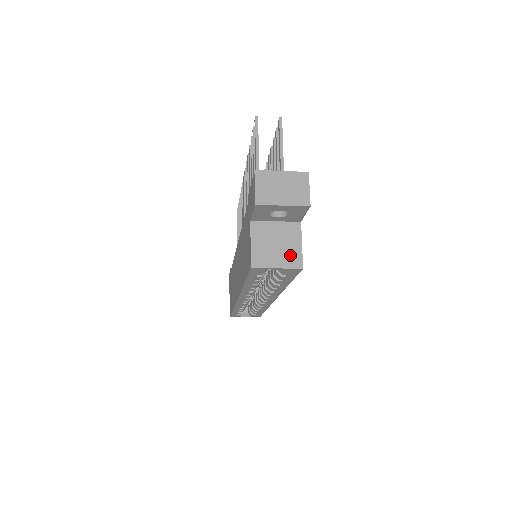
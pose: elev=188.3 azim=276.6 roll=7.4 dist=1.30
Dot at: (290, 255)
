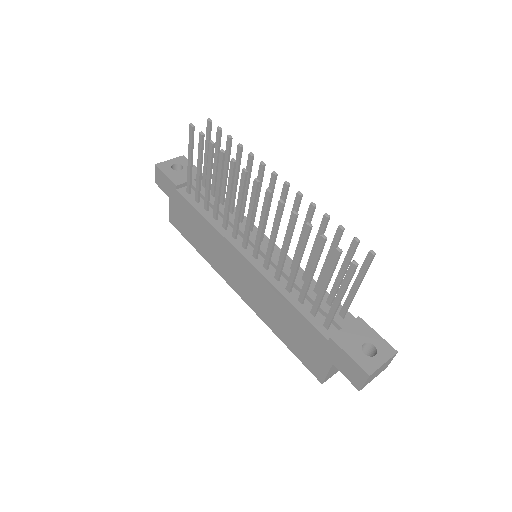
Dot at: occluded
